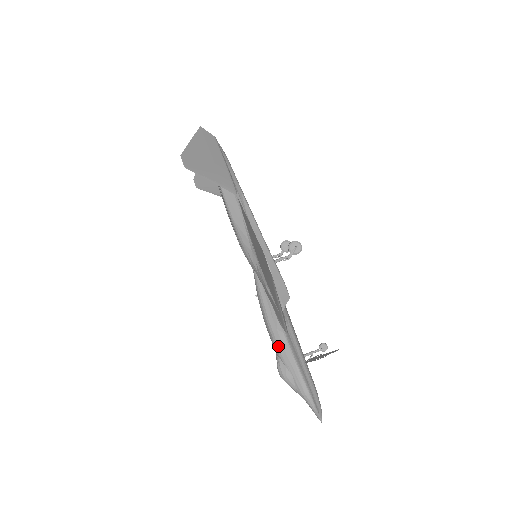
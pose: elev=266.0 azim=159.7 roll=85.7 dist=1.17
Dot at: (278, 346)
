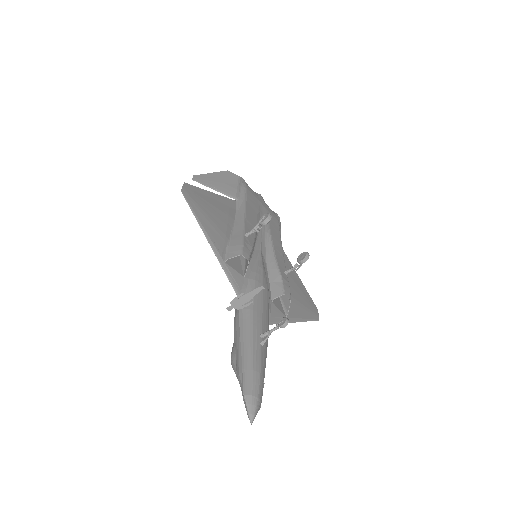
Dot at: (234, 321)
